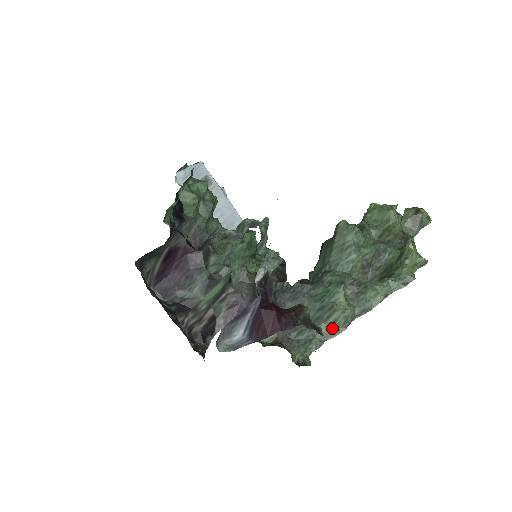
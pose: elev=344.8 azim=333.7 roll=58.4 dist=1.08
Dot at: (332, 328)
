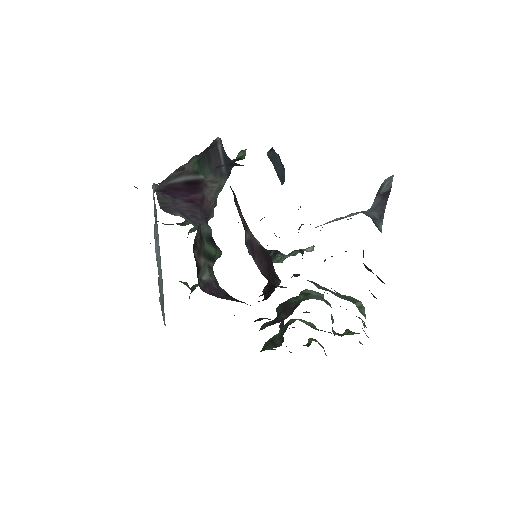
Dot at: (361, 310)
